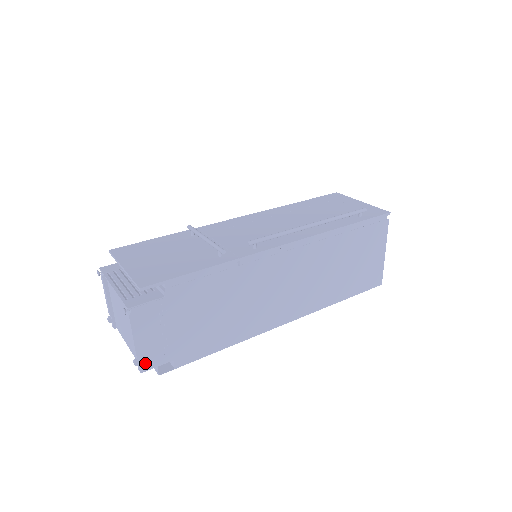
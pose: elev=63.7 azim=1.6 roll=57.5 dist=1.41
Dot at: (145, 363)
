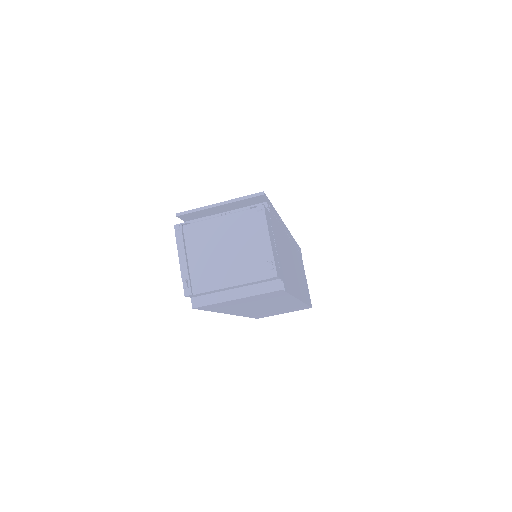
Dot at: (276, 268)
